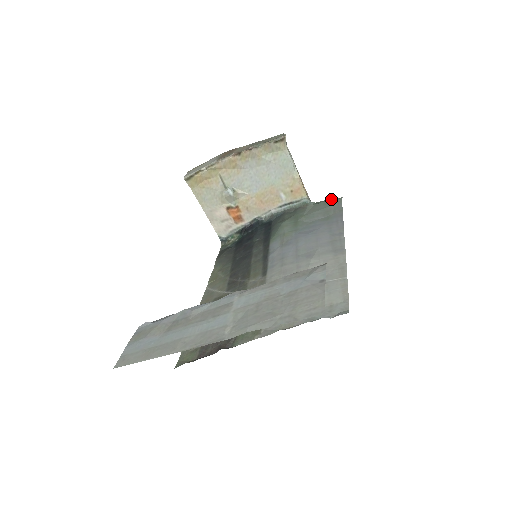
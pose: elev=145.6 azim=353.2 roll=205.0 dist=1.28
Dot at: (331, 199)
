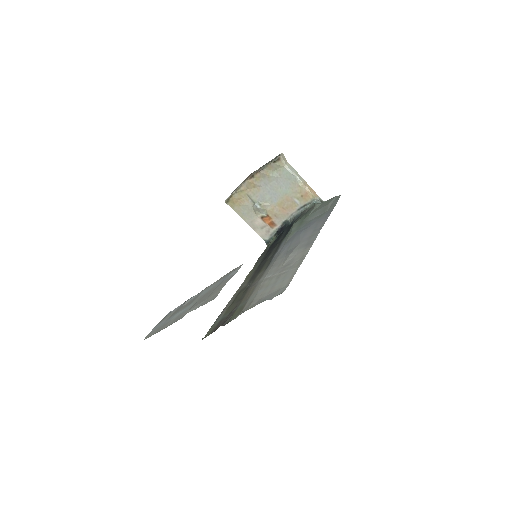
Dot at: occluded
